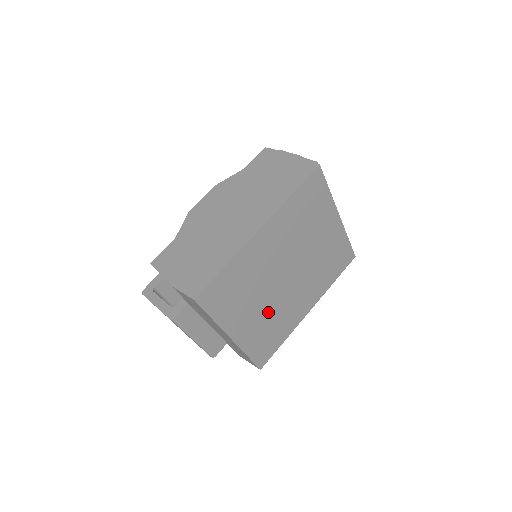
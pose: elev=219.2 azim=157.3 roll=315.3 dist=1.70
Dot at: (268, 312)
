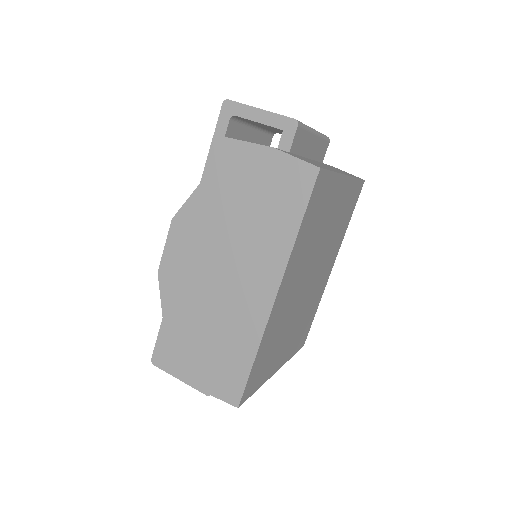
Dot at: (300, 318)
